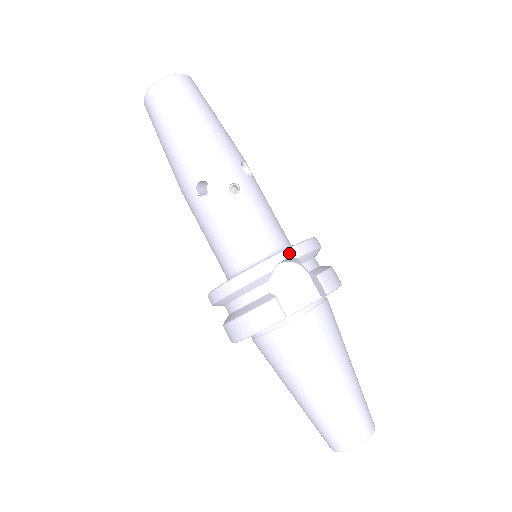
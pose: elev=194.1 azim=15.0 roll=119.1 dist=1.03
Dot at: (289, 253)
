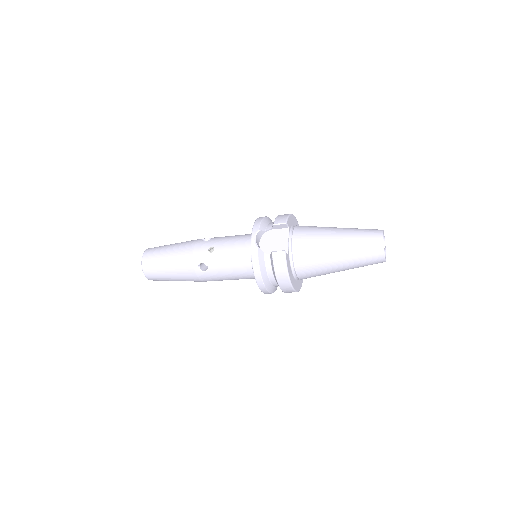
Dot at: (254, 234)
